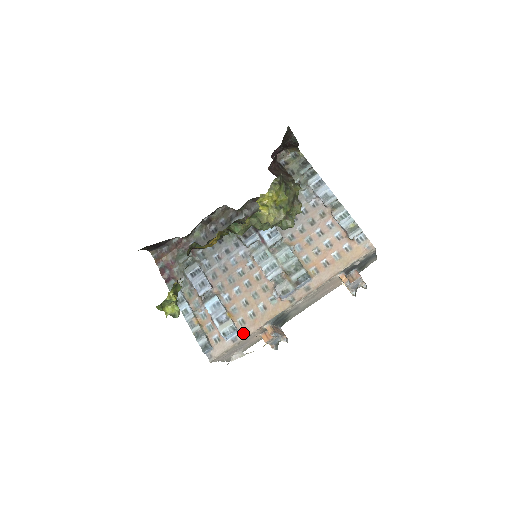
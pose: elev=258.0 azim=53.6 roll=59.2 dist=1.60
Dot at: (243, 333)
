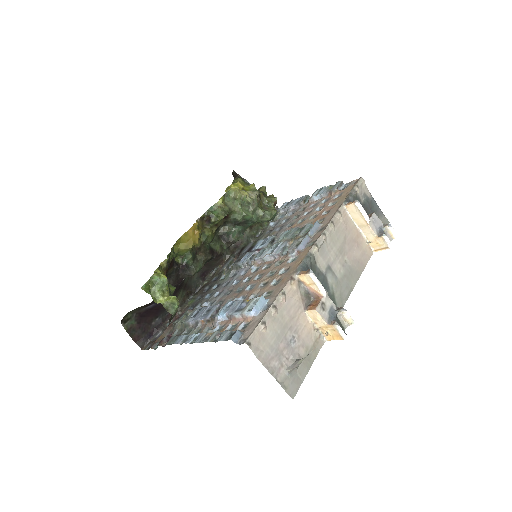
Dot at: (274, 296)
